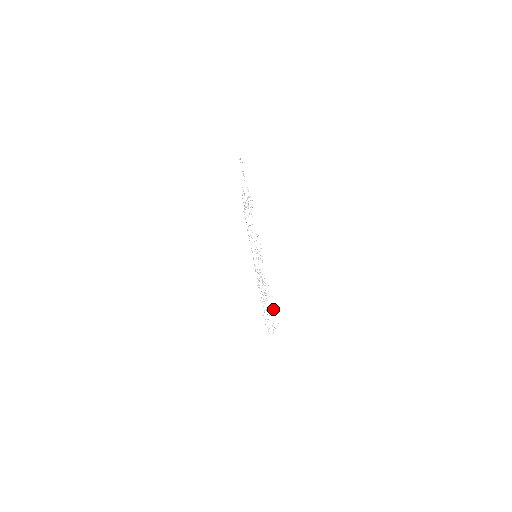
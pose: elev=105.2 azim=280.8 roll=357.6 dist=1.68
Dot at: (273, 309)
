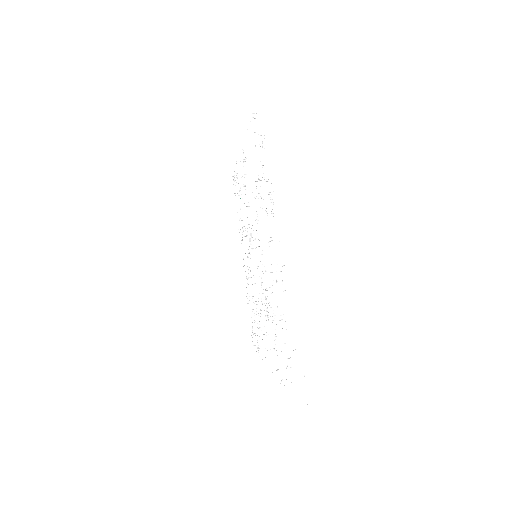
Dot at: (300, 375)
